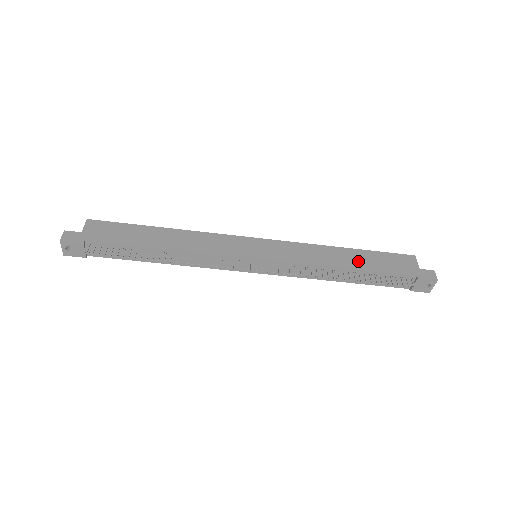
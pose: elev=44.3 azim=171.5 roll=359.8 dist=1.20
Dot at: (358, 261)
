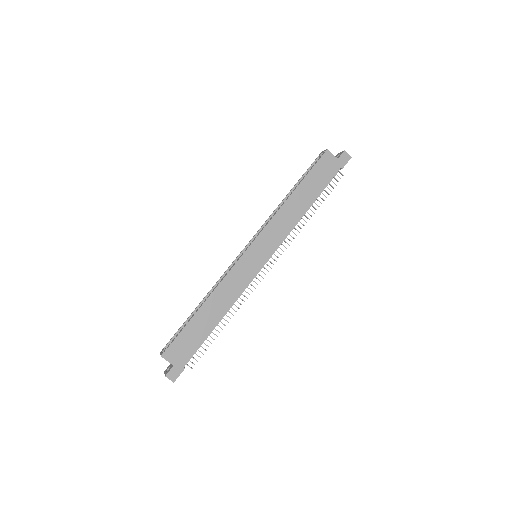
Dot at: (307, 195)
